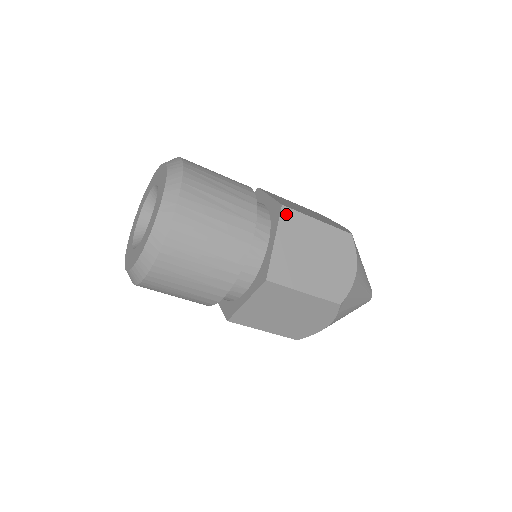
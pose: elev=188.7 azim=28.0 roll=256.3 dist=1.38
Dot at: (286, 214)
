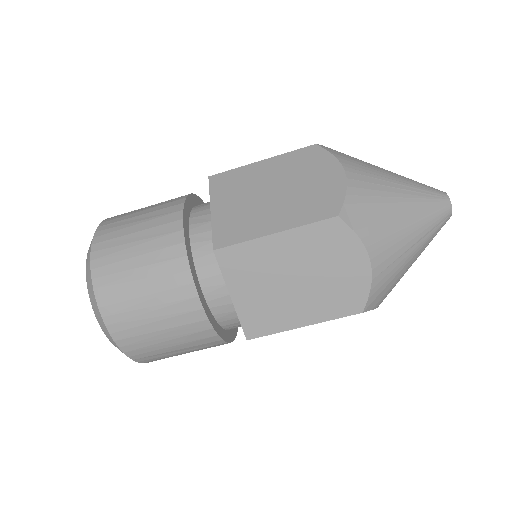
Dot at: (216, 181)
